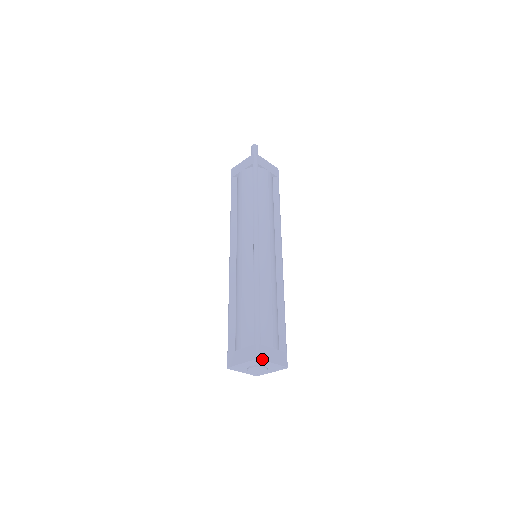
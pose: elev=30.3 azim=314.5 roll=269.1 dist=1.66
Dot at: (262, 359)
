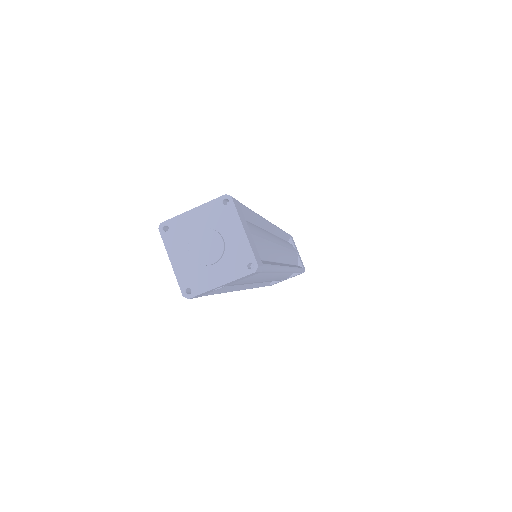
Dot at: (234, 203)
